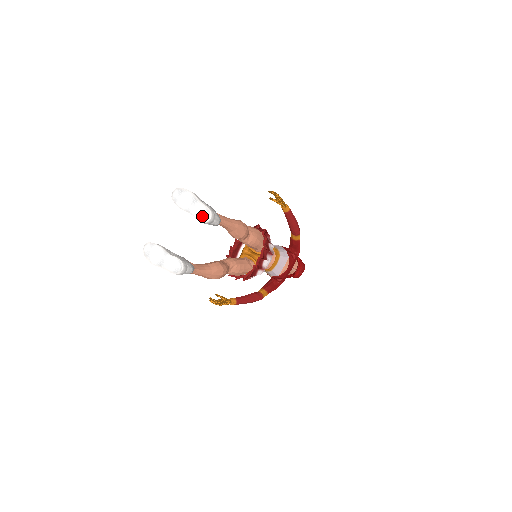
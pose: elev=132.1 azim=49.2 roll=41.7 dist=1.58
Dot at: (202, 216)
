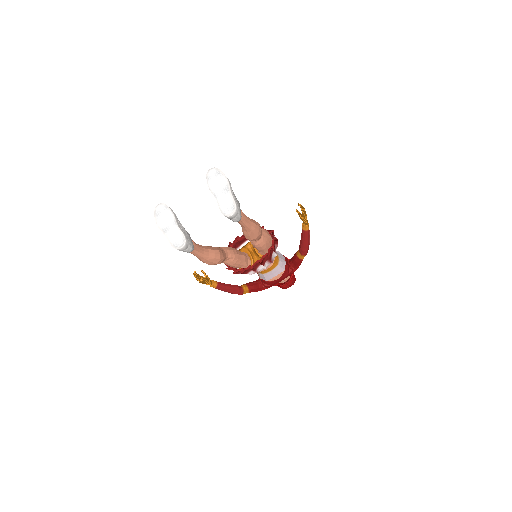
Dot at: (226, 208)
